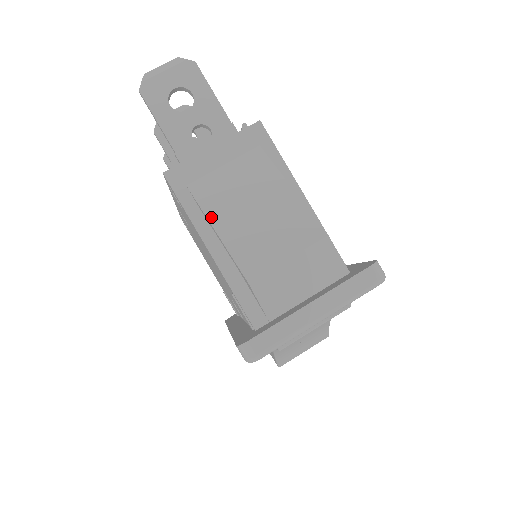
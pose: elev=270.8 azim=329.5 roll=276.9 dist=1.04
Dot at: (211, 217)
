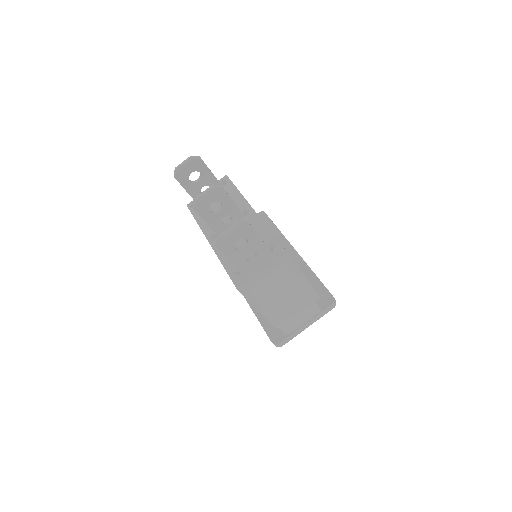
Dot at: (264, 305)
